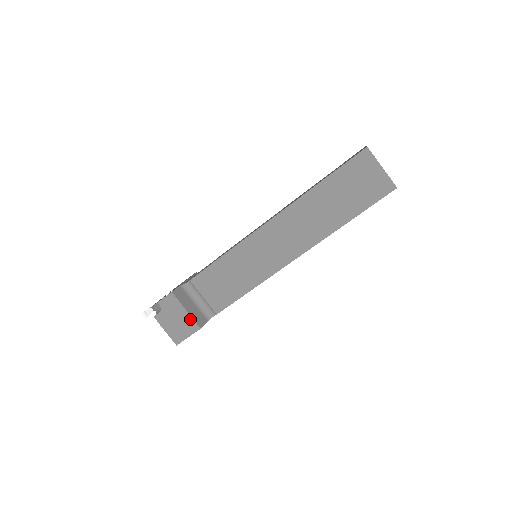
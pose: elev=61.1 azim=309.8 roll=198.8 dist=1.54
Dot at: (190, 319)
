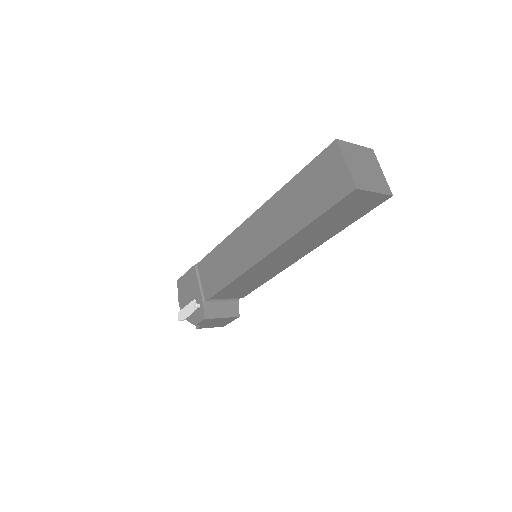
Dot at: (228, 318)
